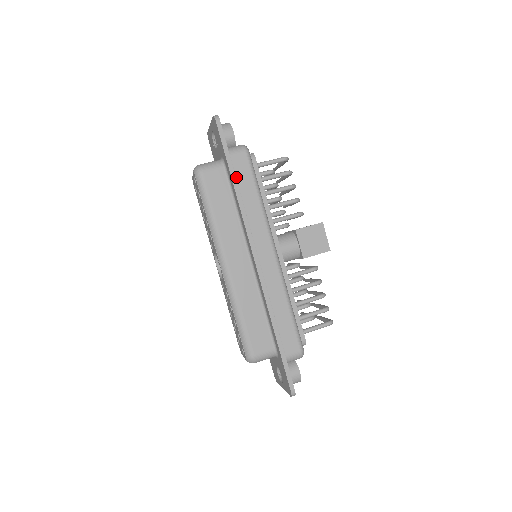
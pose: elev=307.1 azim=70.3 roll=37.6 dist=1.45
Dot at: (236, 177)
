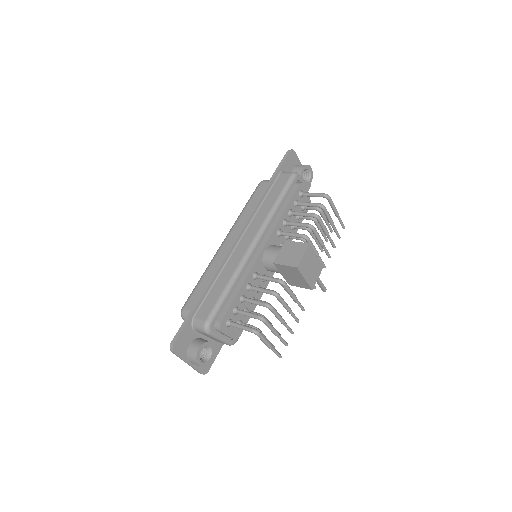
Dot at: (273, 187)
